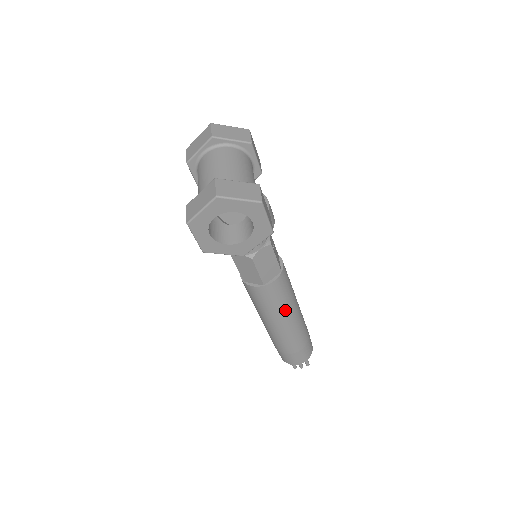
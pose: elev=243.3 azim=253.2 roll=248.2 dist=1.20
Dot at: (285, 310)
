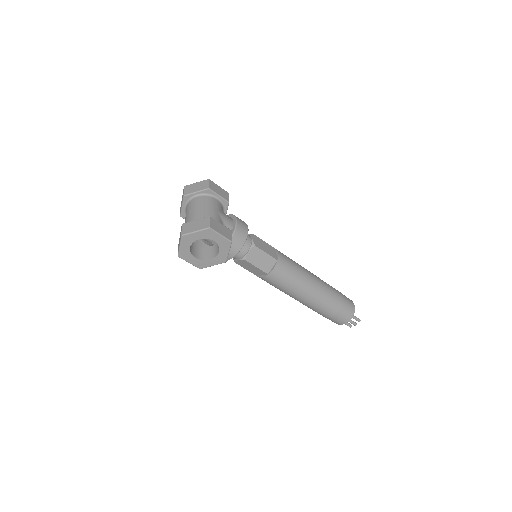
Dot at: (299, 286)
